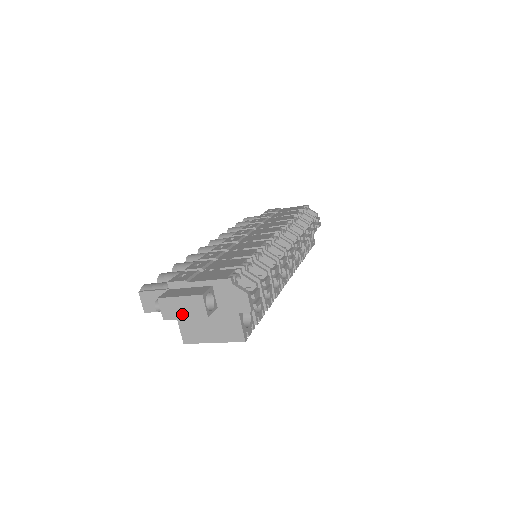
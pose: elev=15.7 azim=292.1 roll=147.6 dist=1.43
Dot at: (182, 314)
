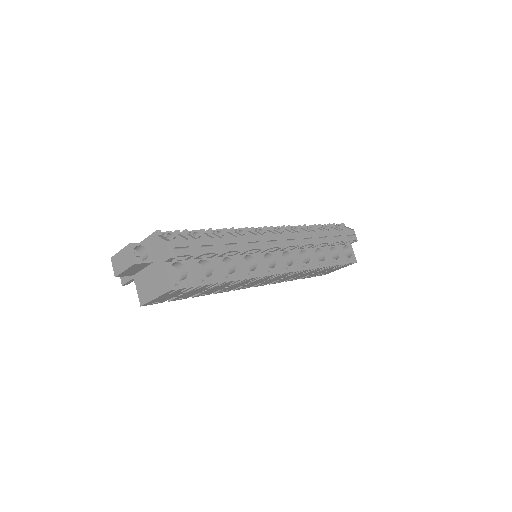
Dot at: (122, 267)
